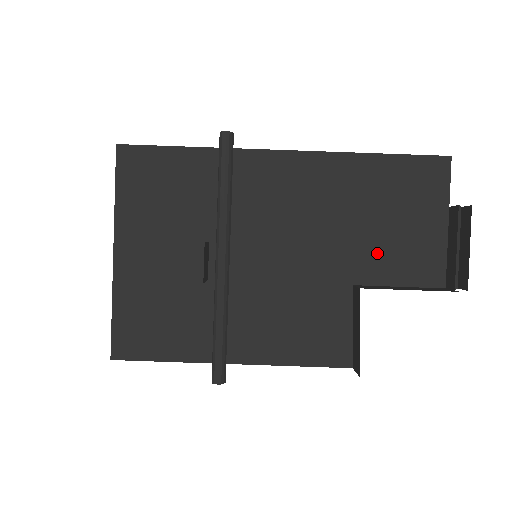
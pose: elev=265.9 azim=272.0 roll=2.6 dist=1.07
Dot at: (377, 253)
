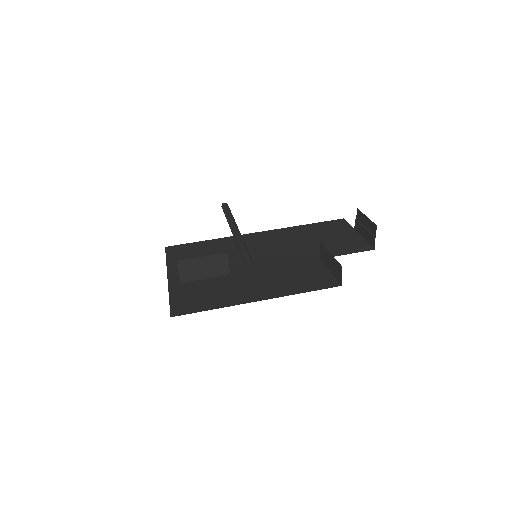
Dot at: (326, 248)
